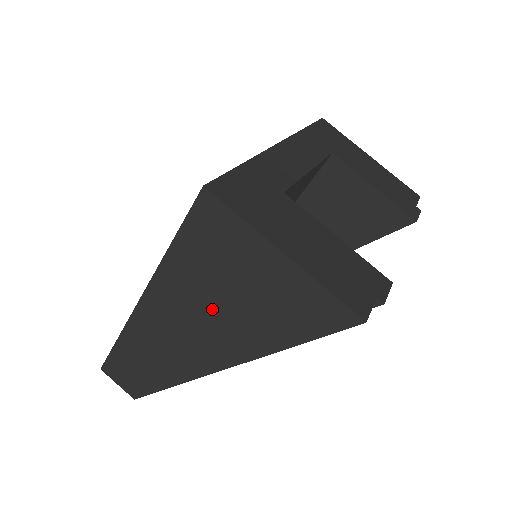
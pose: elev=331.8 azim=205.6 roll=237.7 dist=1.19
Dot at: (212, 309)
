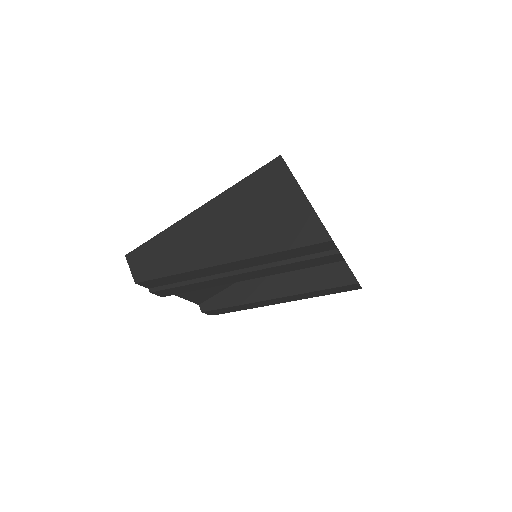
Dot at: (244, 221)
